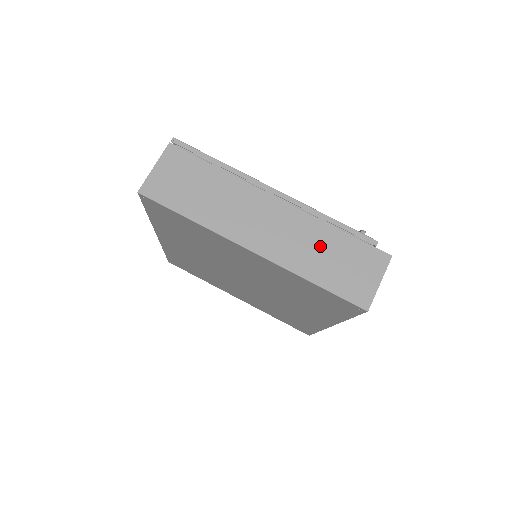
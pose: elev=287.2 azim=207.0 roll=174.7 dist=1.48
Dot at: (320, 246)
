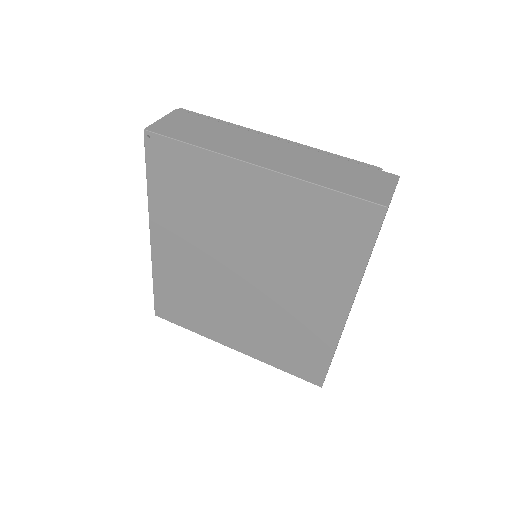
Dot at: (326, 166)
